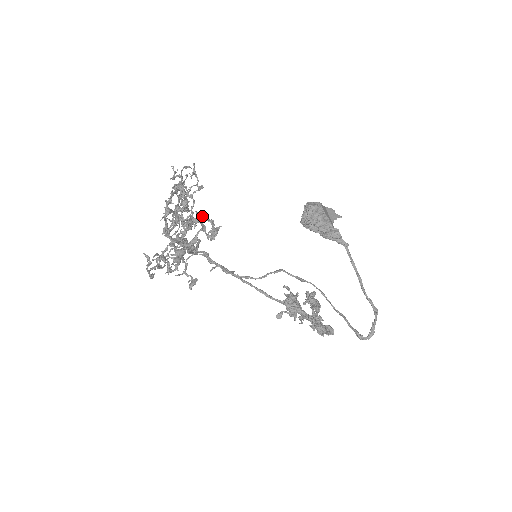
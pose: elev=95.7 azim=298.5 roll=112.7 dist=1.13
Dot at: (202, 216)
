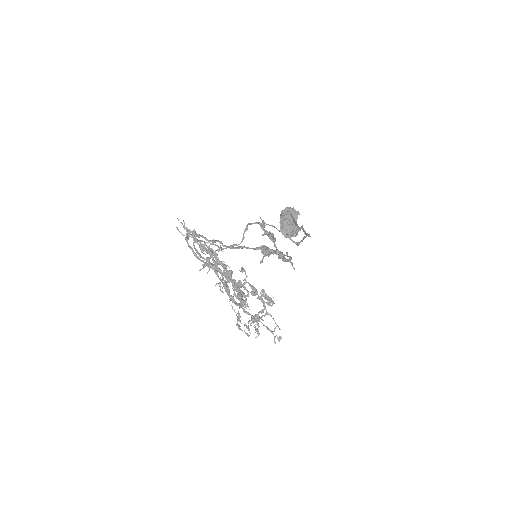
Dot at: (256, 290)
